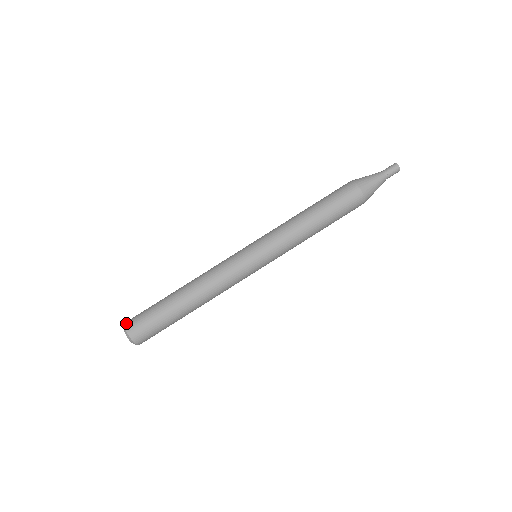
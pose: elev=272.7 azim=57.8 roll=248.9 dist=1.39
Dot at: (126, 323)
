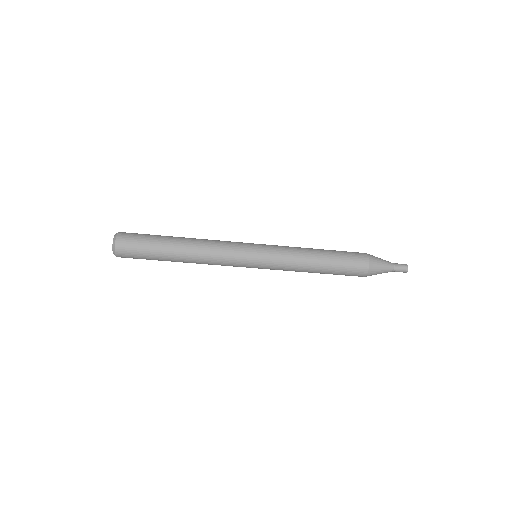
Dot at: (117, 248)
